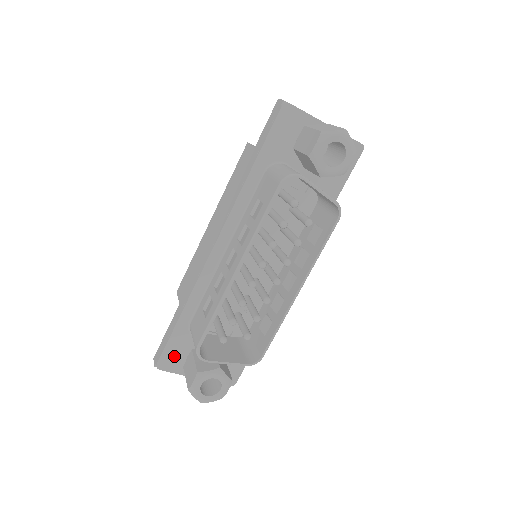
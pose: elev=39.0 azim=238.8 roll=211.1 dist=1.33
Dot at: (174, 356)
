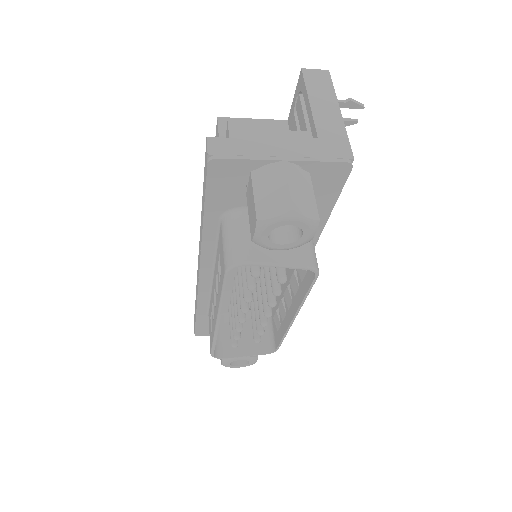
Dot at: (207, 329)
